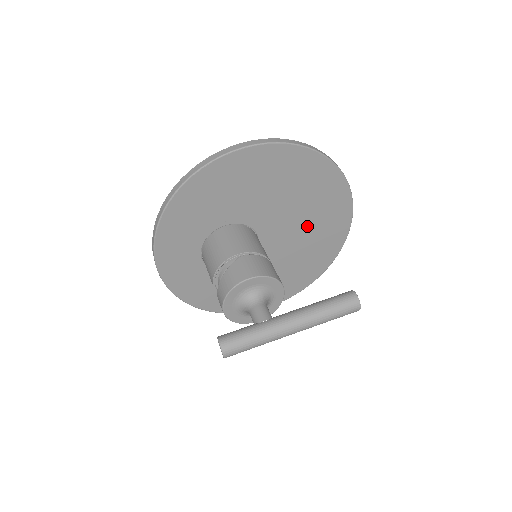
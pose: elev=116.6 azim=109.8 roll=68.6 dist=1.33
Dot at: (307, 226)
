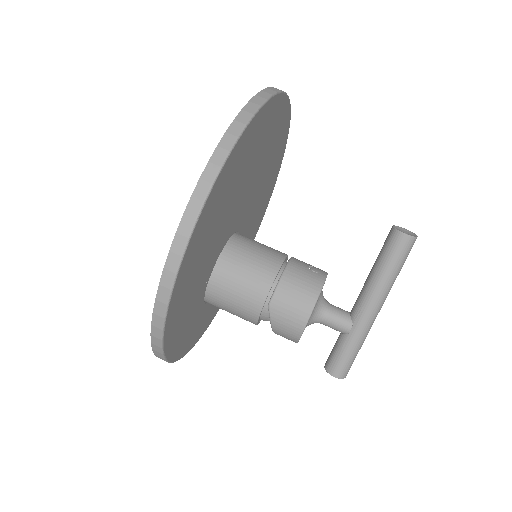
Dot at: (259, 166)
